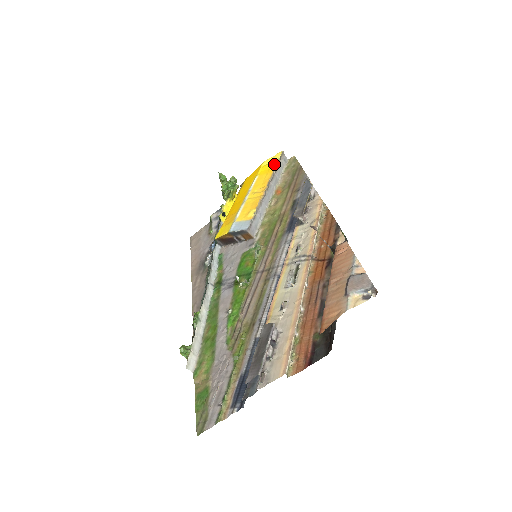
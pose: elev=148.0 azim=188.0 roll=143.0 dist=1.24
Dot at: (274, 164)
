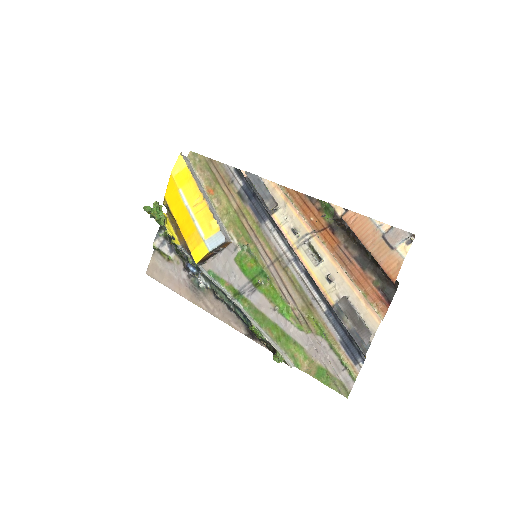
Dot at: (186, 170)
